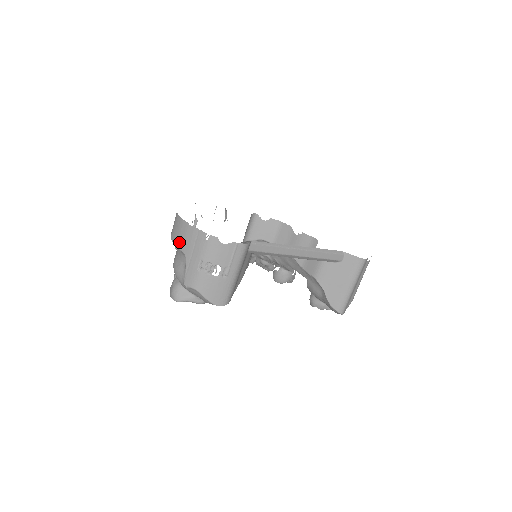
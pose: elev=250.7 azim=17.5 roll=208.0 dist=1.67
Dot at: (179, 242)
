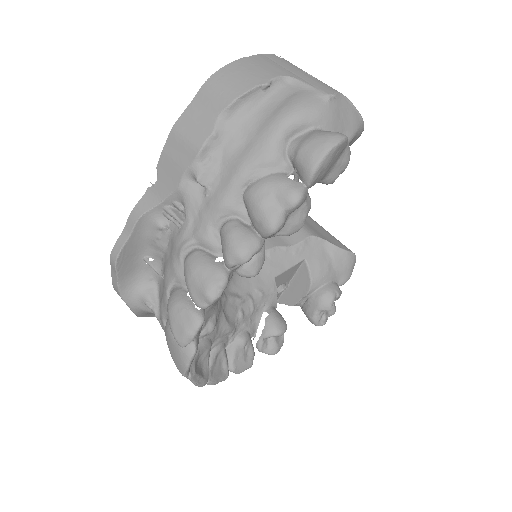
Dot at: (261, 75)
